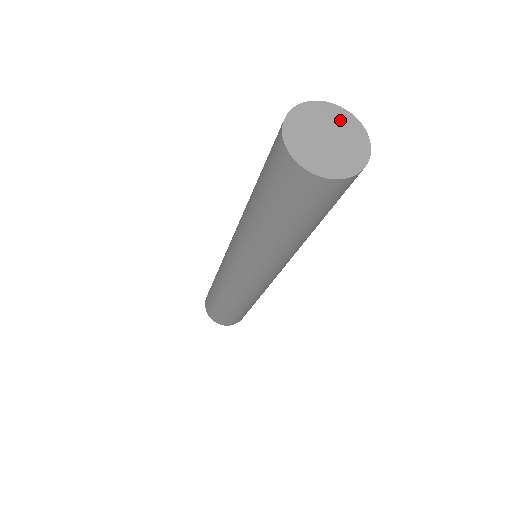
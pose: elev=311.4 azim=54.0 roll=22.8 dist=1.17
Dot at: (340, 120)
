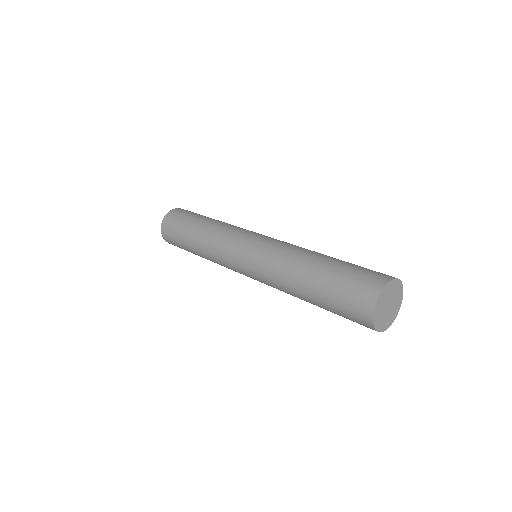
Dot at: (398, 291)
